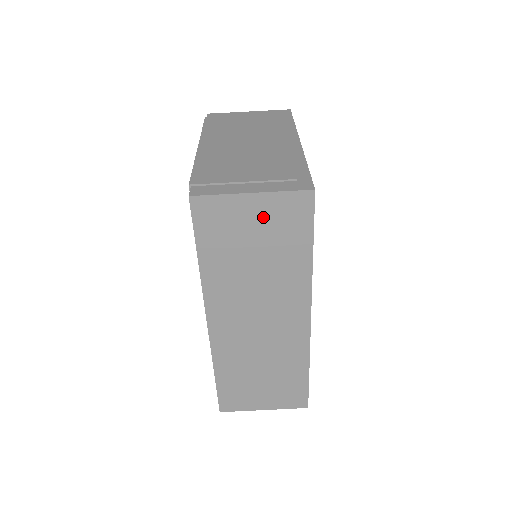
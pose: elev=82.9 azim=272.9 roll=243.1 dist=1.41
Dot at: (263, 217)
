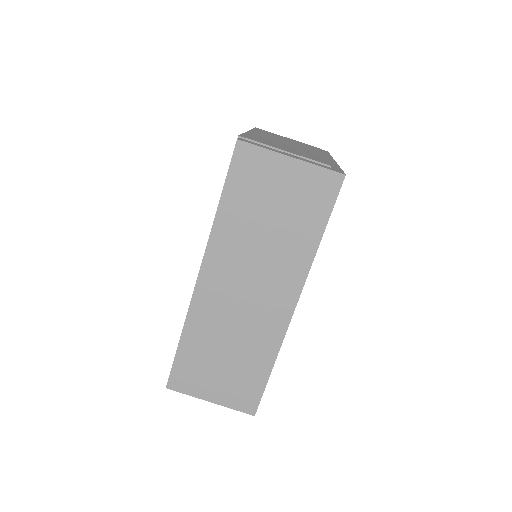
Dot at: (292, 184)
